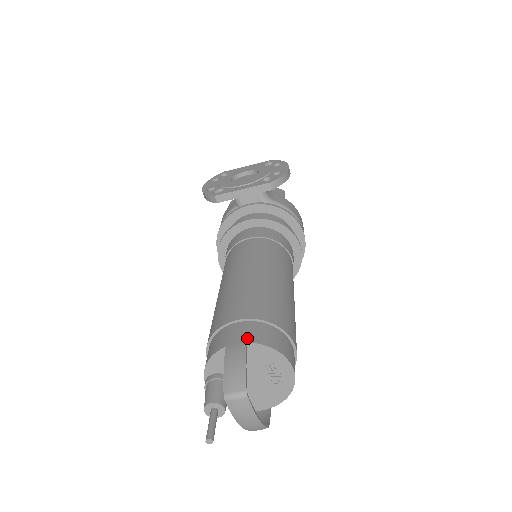
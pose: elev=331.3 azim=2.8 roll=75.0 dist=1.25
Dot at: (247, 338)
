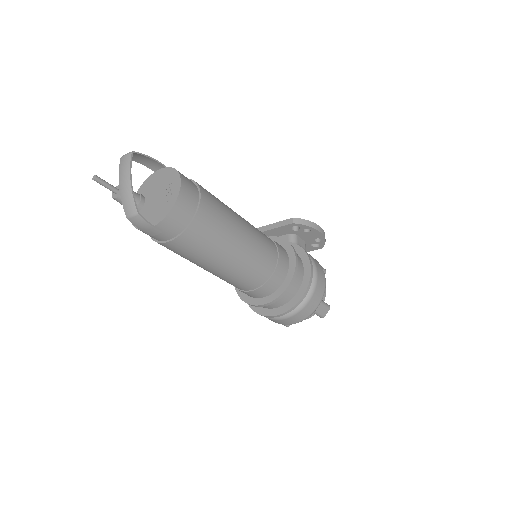
Dot at: (168, 168)
